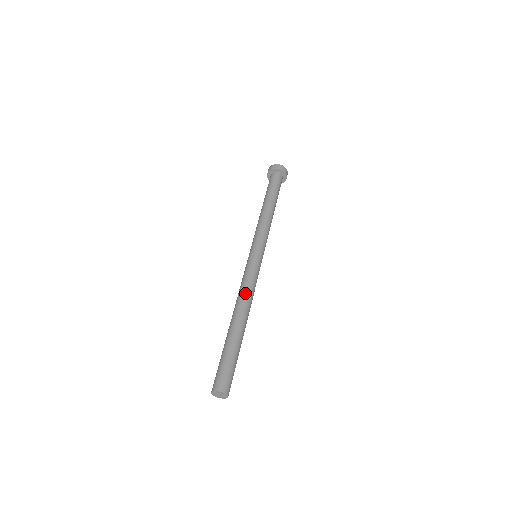
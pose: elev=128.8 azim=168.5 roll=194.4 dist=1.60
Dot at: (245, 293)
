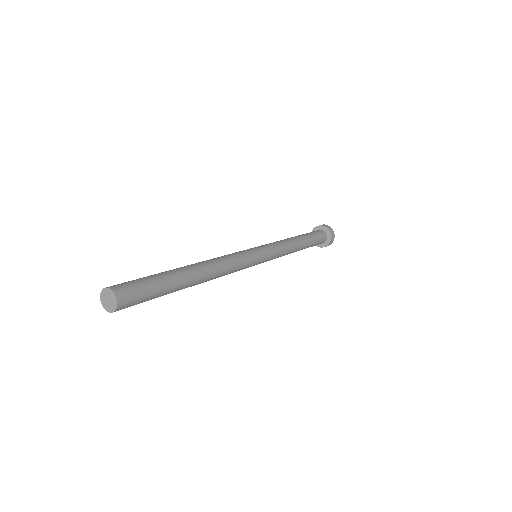
Dot at: (223, 262)
